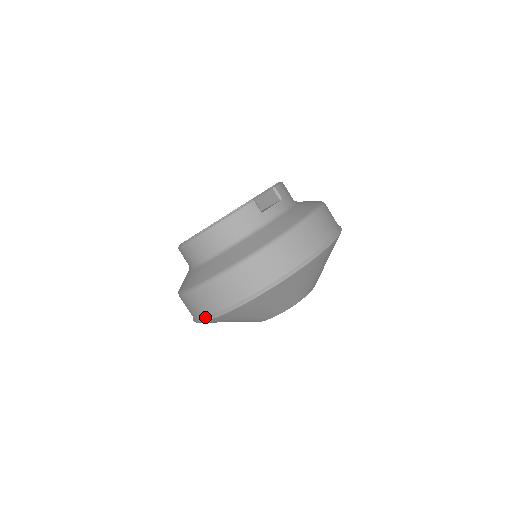
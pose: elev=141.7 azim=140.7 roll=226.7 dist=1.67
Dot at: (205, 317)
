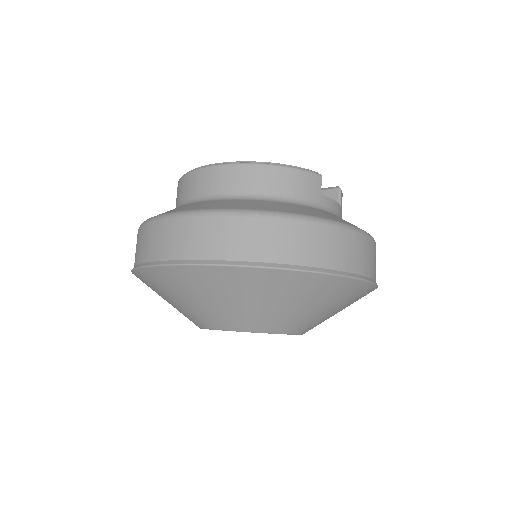
Dot at: (169, 260)
